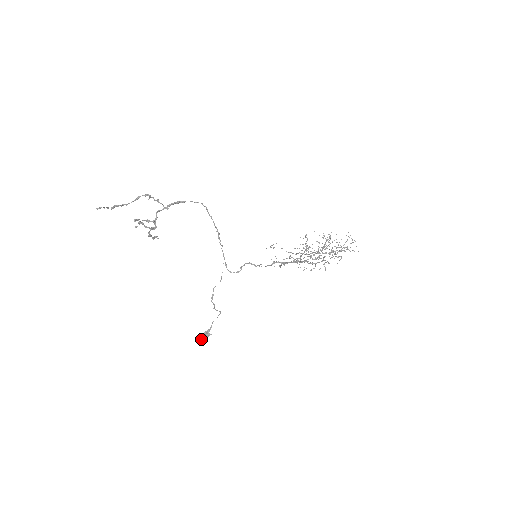
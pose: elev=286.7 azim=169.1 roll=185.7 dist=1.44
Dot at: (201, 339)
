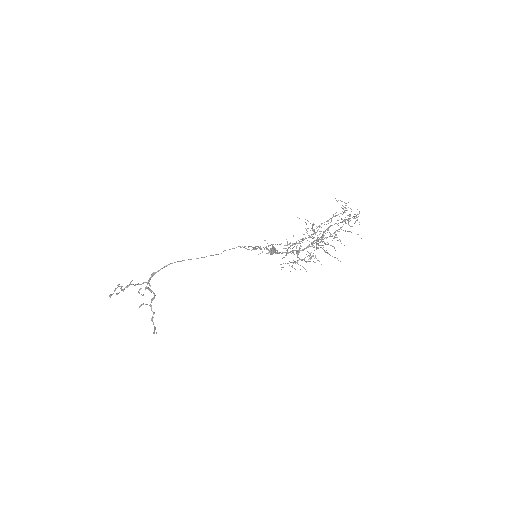
Dot at: (271, 254)
